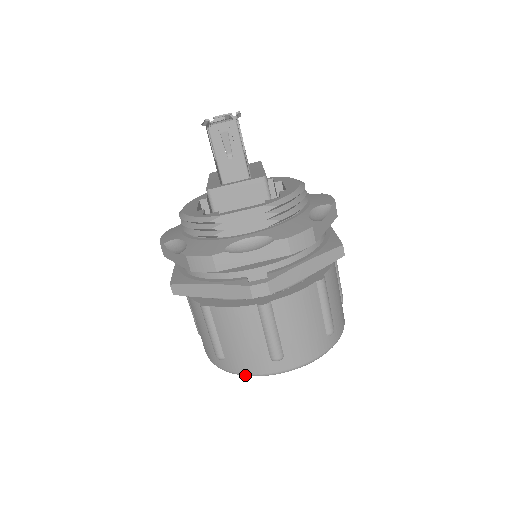
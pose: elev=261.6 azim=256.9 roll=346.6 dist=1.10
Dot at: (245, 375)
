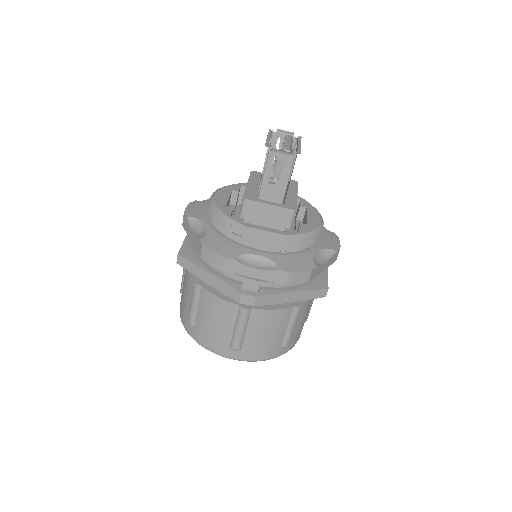
Dot at: (204, 347)
